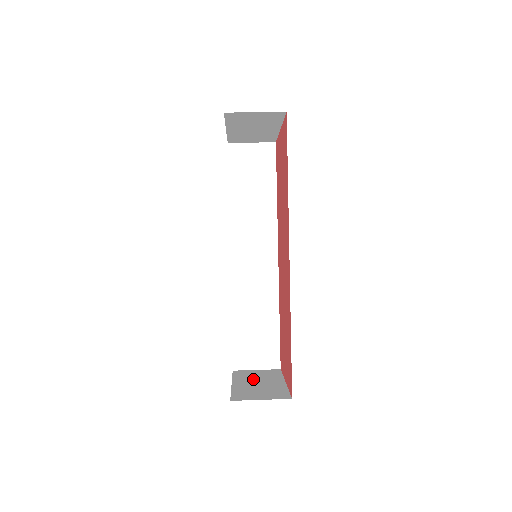
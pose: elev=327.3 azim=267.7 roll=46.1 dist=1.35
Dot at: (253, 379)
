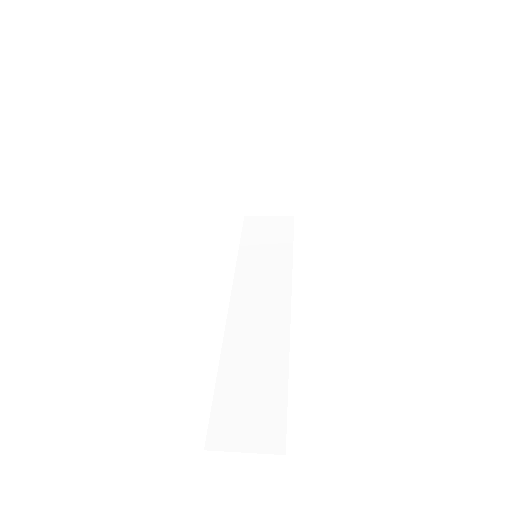
Dot at: occluded
